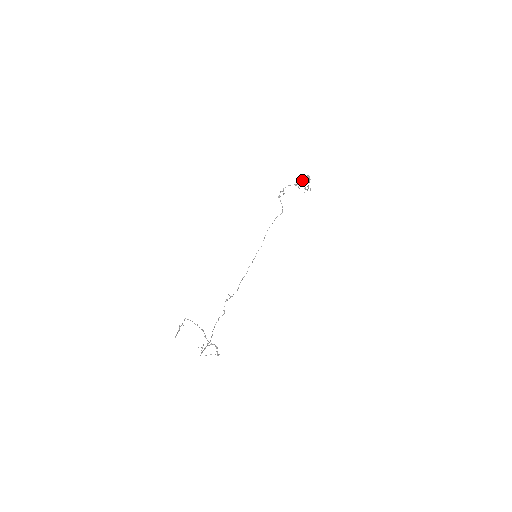
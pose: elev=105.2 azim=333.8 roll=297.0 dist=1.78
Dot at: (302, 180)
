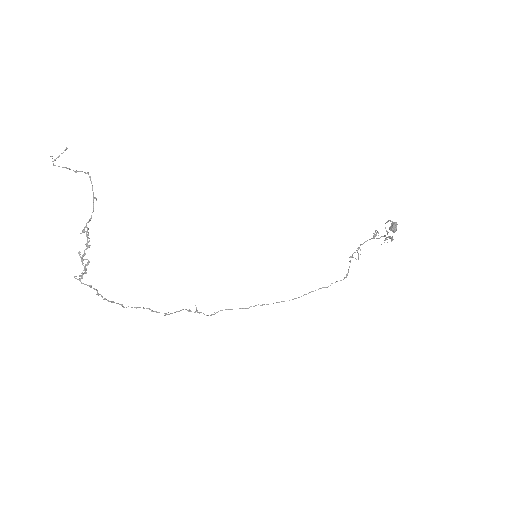
Dot at: (386, 231)
